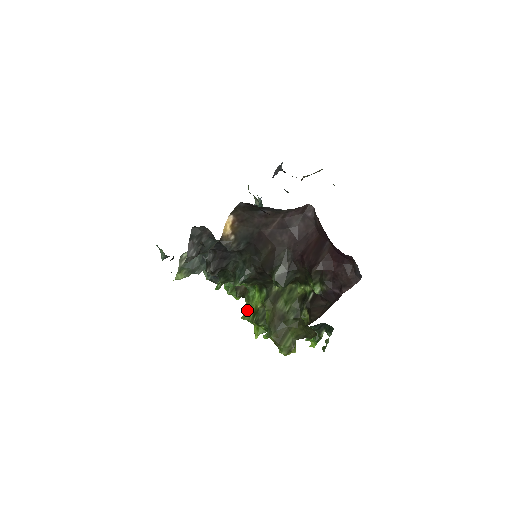
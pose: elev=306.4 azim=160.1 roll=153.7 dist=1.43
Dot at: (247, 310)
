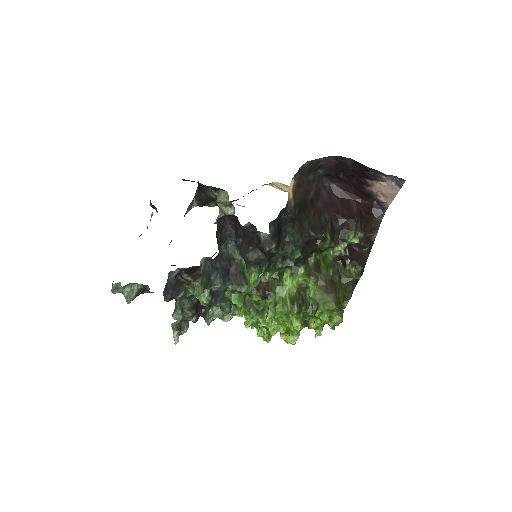
Dot at: (281, 304)
